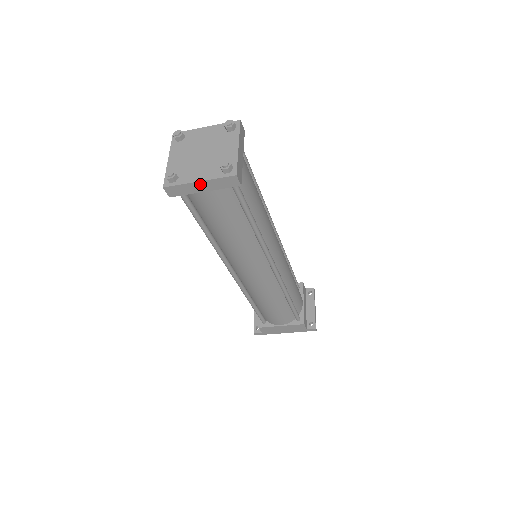
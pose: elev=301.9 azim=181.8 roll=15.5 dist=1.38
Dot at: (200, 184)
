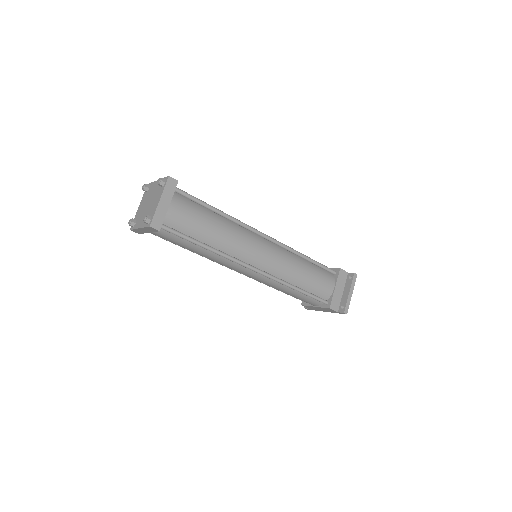
Dot at: (142, 229)
